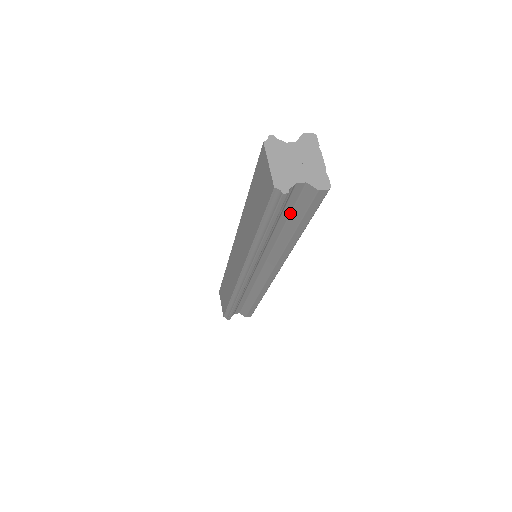
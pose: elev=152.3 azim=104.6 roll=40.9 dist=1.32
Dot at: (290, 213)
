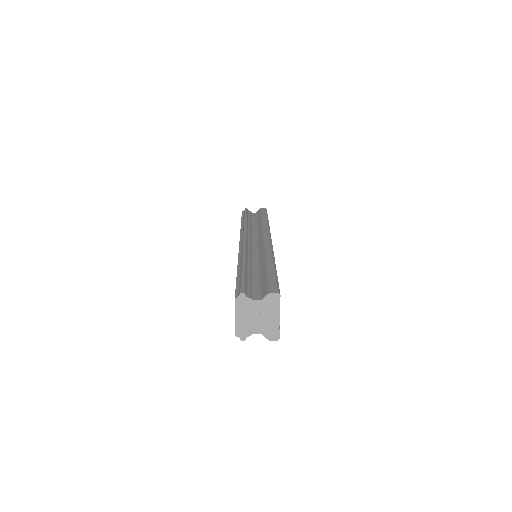
Dot at: occluded
